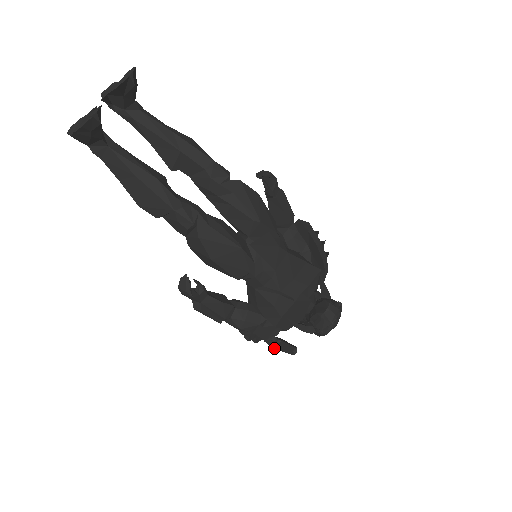
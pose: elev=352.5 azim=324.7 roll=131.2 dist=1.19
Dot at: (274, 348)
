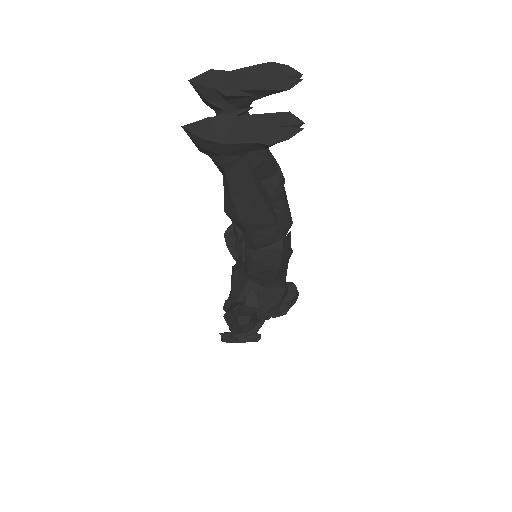
Dot at: (232, 342)
